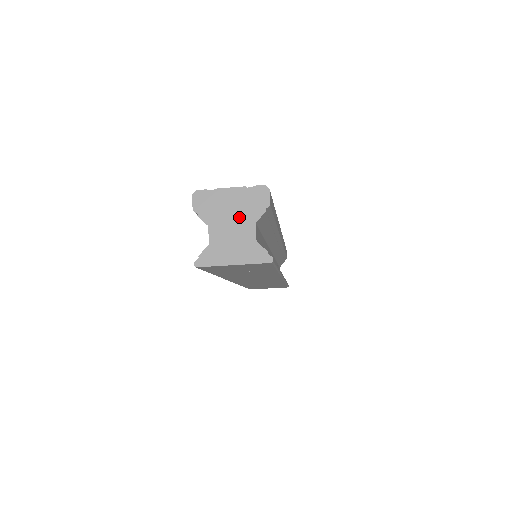
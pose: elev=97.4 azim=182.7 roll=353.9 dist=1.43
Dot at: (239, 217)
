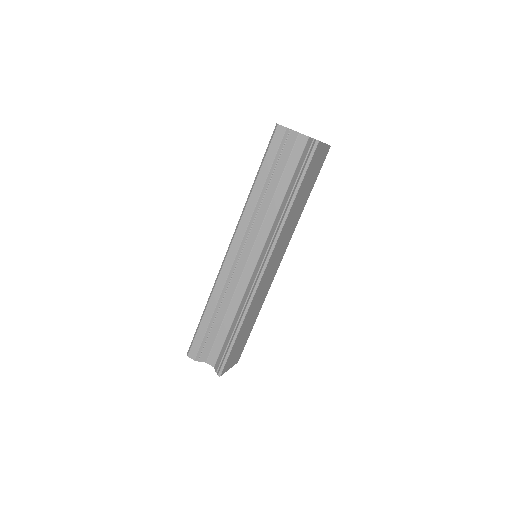
Dot at: occluded
